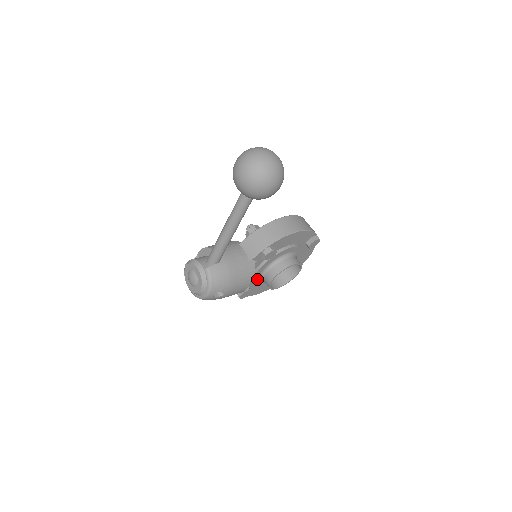
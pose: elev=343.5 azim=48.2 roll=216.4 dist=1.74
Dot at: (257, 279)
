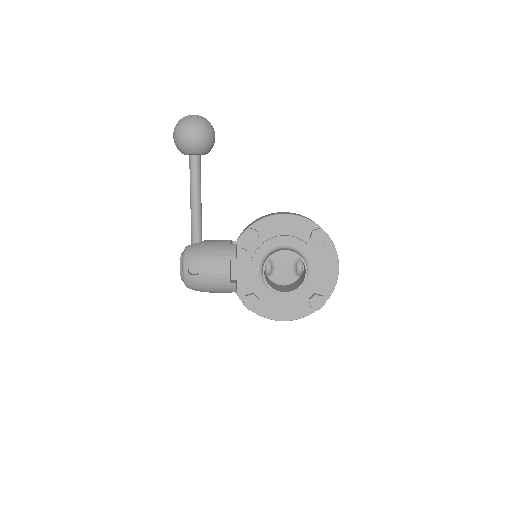
Dot at: (259, 281)
